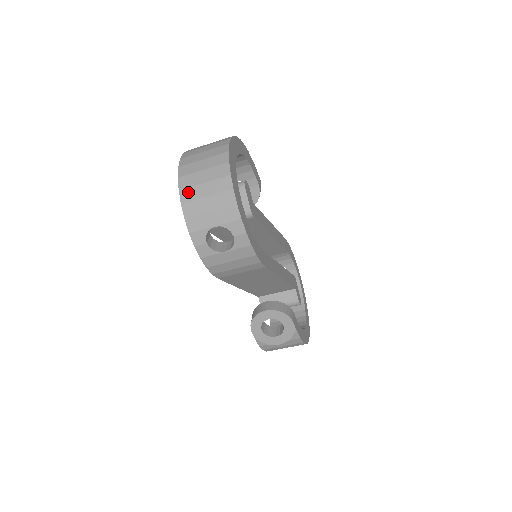
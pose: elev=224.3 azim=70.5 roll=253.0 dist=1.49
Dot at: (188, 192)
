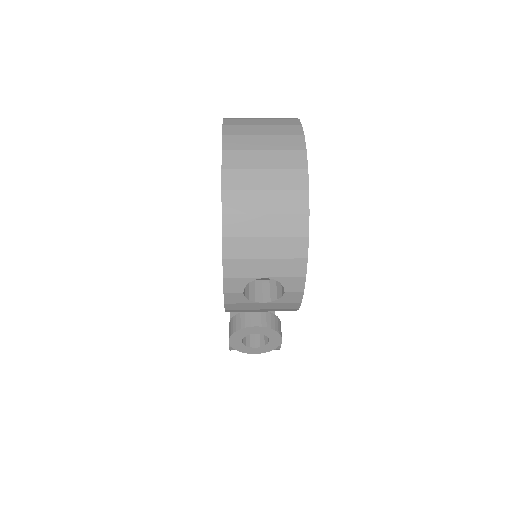
Dot at: (237, 221)
